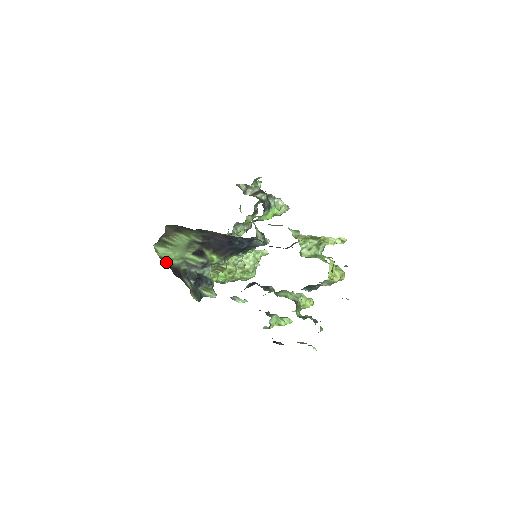
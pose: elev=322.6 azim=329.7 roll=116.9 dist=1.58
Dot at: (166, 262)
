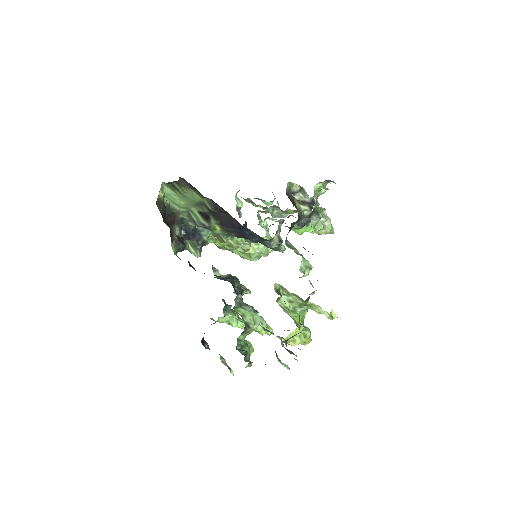
Dot at: (167, 202)
